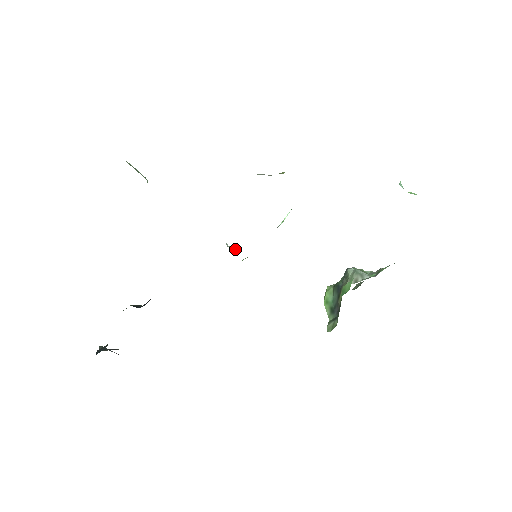
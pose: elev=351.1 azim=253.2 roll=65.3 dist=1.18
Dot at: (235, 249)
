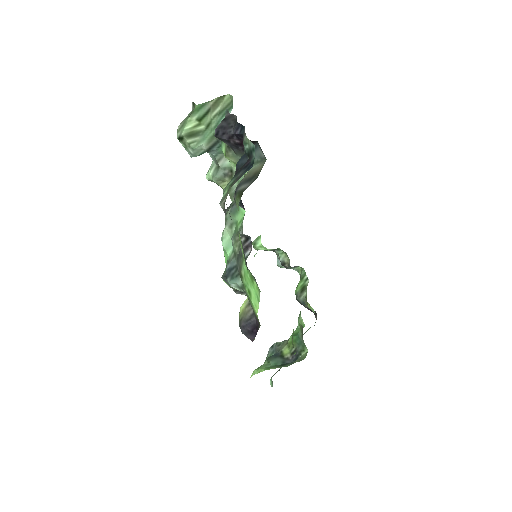
Dot at: occluded
